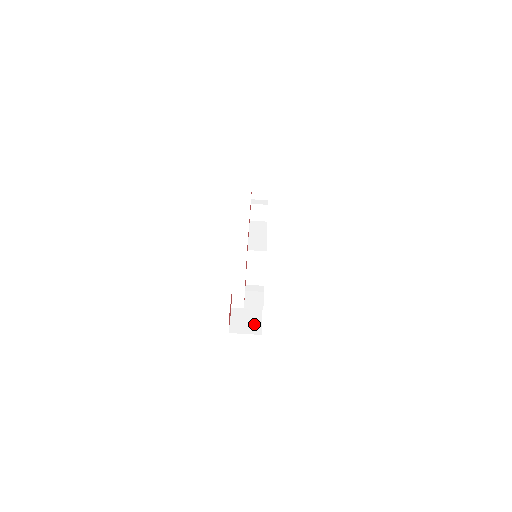
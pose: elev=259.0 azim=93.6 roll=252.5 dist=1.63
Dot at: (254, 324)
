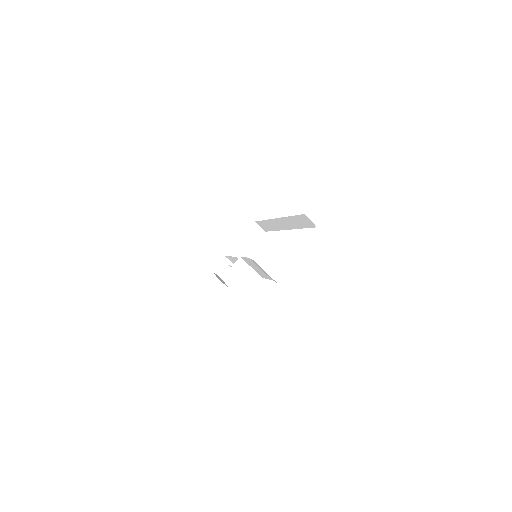
Dot at: occluded
